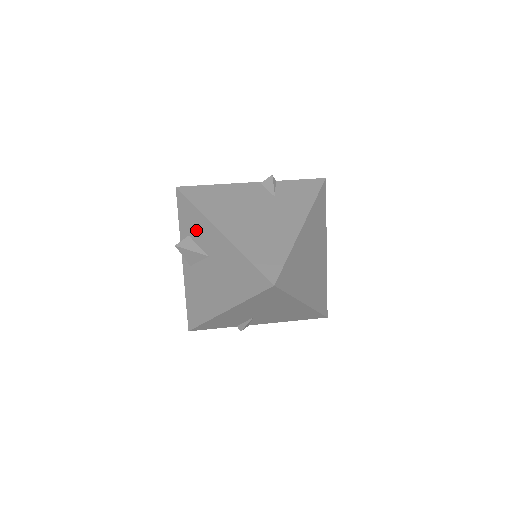
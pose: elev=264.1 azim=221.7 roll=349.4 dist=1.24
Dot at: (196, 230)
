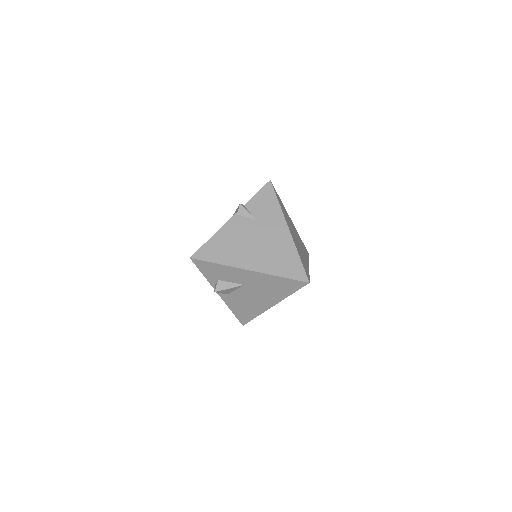
Dot at: (224, 275)
